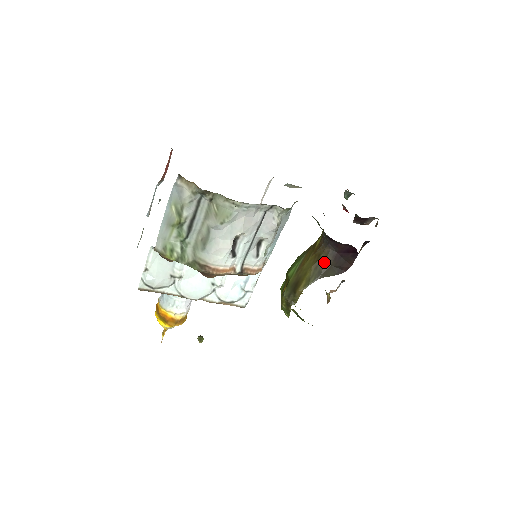
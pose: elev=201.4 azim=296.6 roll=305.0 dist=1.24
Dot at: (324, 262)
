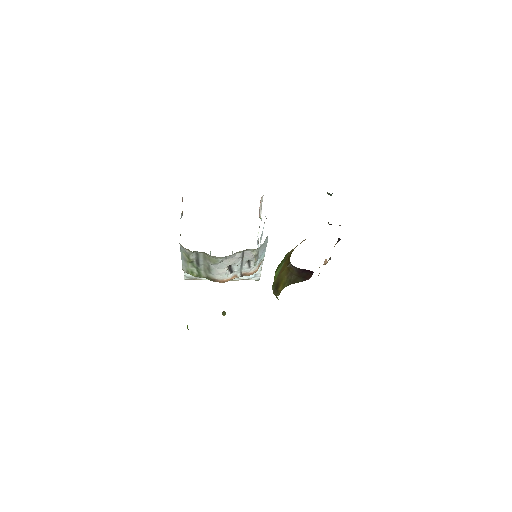
Dot at: (292, 274)
